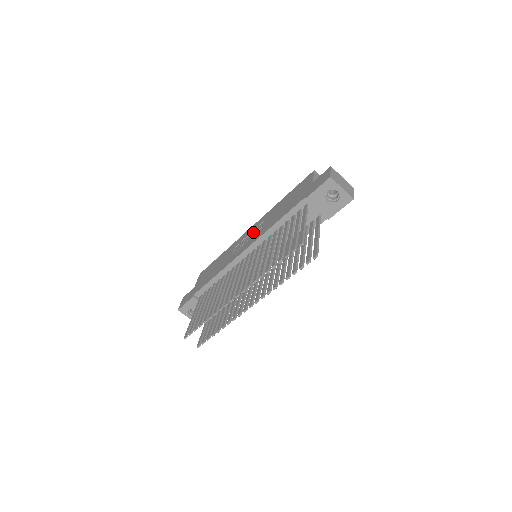
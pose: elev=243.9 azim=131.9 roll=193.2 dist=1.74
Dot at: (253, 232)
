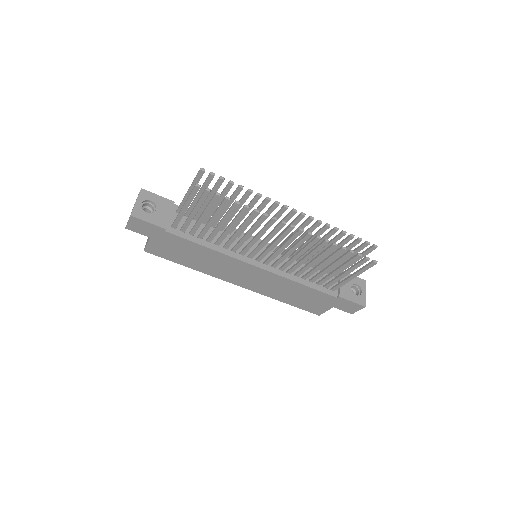
Dot at: occluded
